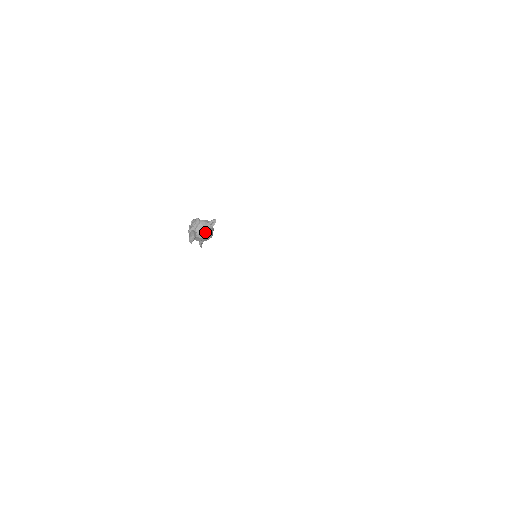
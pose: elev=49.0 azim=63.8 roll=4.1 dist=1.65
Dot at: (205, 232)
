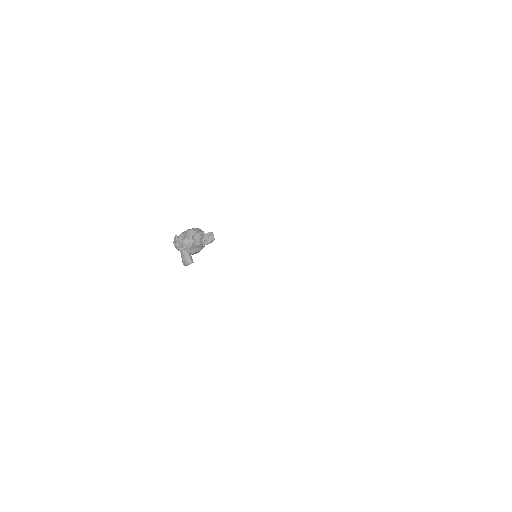
Dot at: (200, 248)
